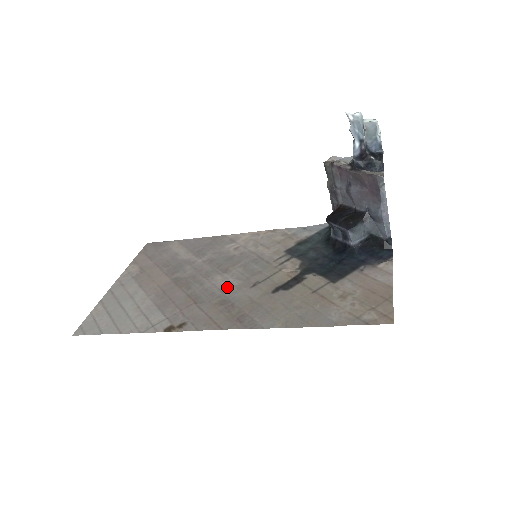
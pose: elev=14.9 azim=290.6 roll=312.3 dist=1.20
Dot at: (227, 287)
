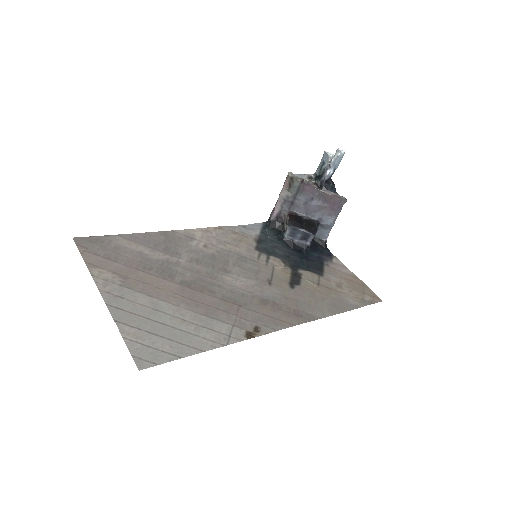
Dot at: (249, 287)
